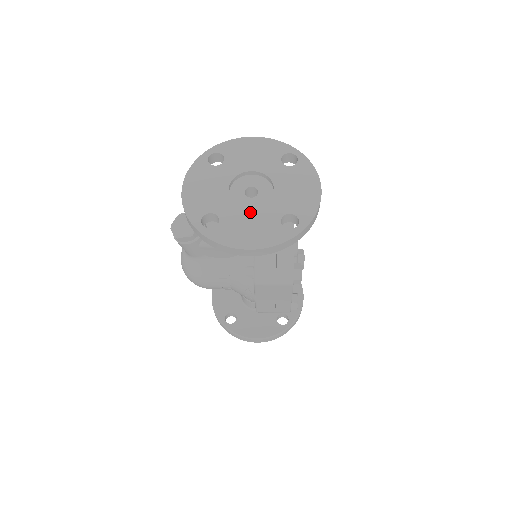
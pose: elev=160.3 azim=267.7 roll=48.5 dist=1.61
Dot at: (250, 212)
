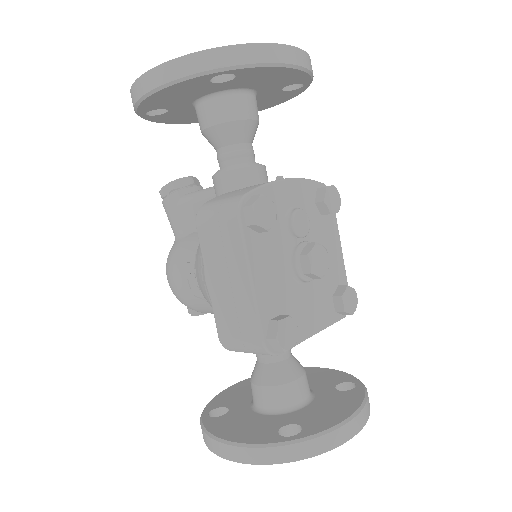
Dot at: occluded
